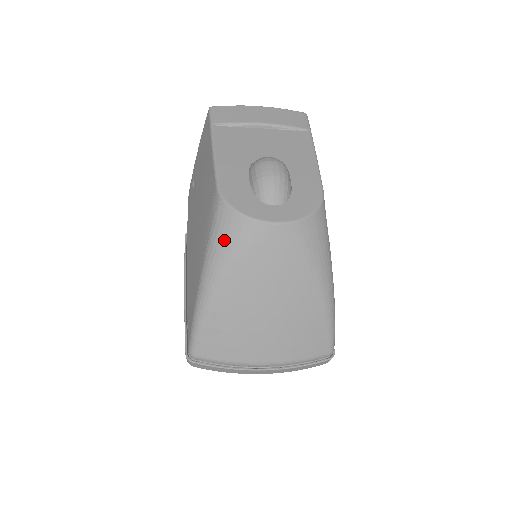
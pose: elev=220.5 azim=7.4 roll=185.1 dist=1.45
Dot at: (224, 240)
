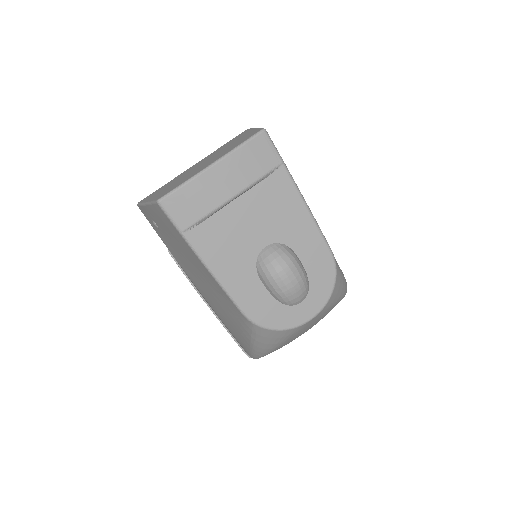
Dot at: (270, 341)
